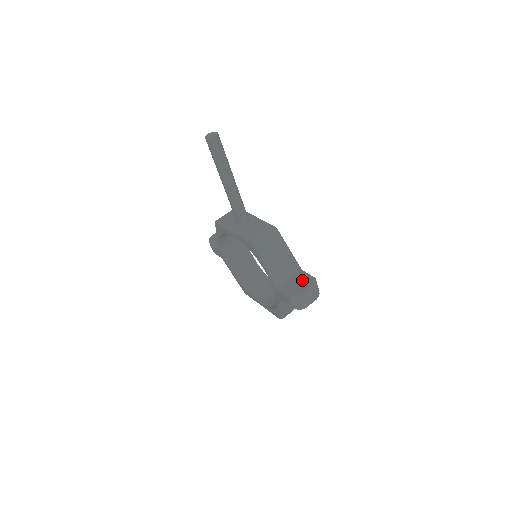
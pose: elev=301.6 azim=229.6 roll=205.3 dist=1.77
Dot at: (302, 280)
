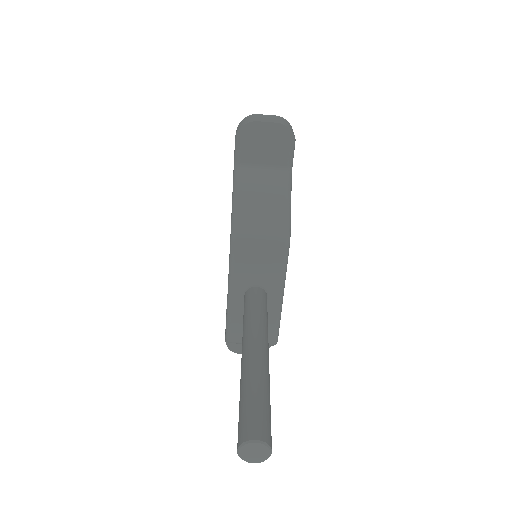
Dot at: occluded
